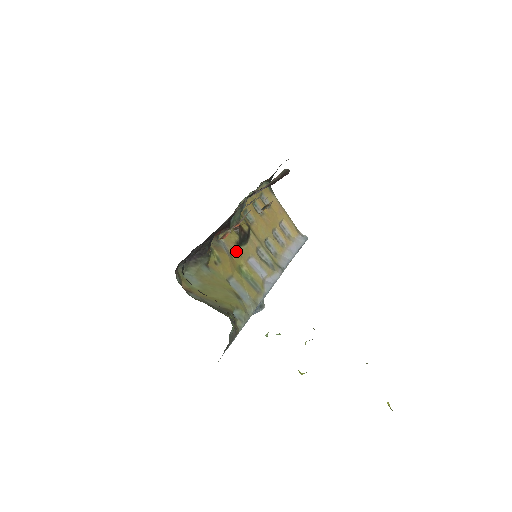
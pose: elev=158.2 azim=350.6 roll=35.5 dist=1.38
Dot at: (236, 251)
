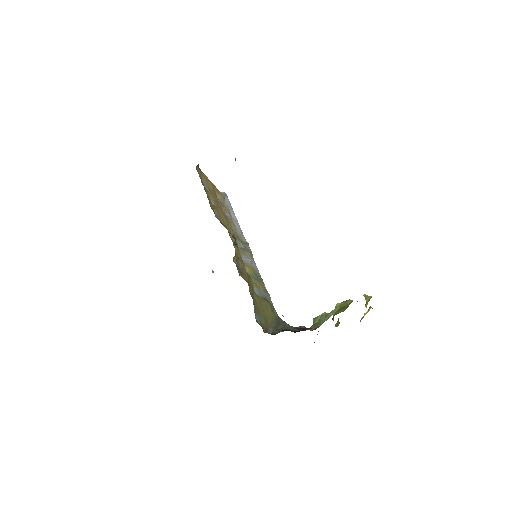
Dot at: (240, 261)
